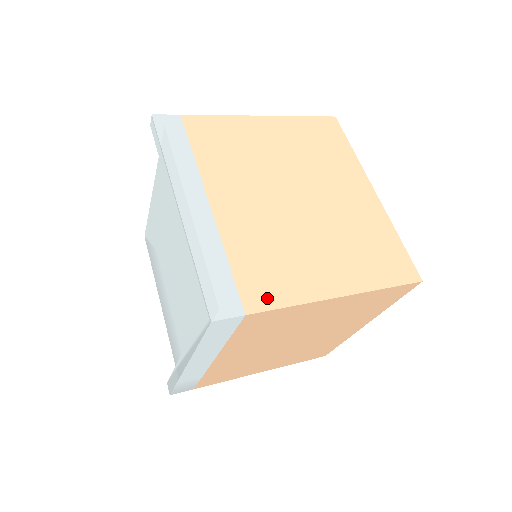
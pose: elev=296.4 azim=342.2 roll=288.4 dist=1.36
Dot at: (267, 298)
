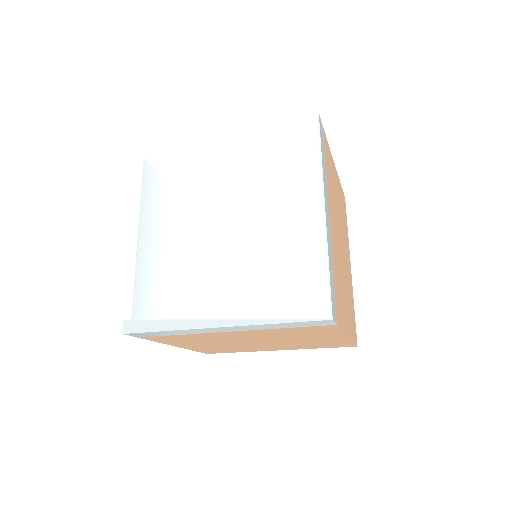
Dot at: (340, 317)
